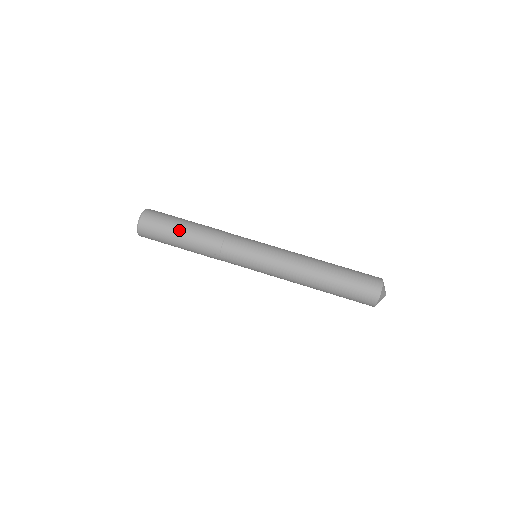
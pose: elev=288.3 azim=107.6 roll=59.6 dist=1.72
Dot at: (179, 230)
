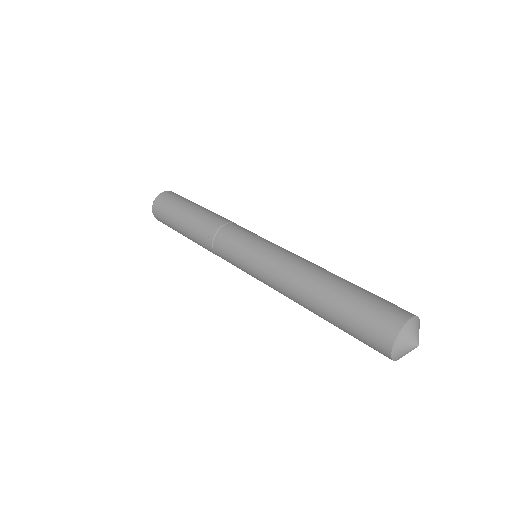
Dot at: (188, 207)
